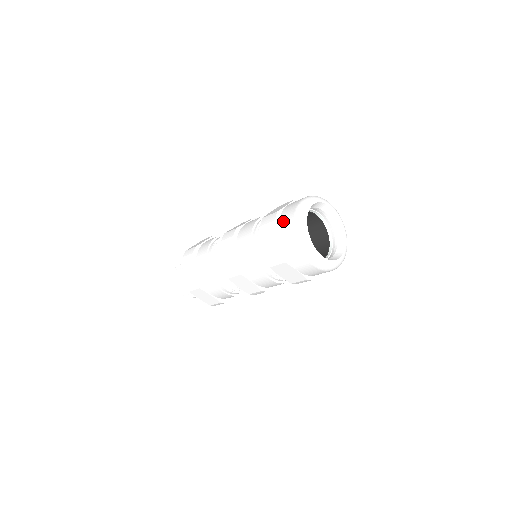
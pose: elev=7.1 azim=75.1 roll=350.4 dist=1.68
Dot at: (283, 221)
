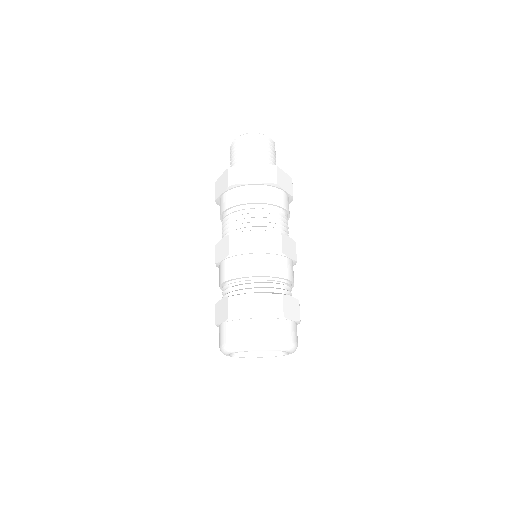
Dot at: occluded
